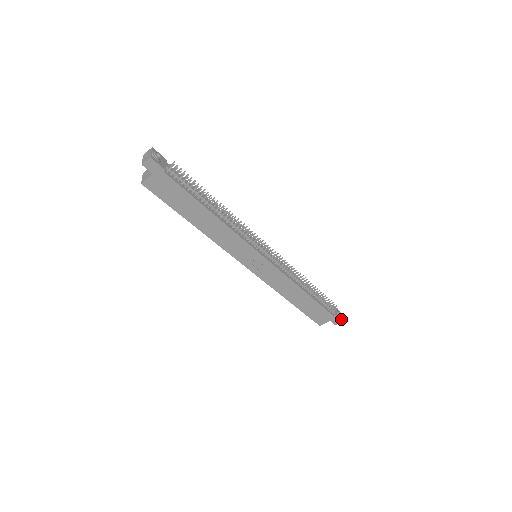
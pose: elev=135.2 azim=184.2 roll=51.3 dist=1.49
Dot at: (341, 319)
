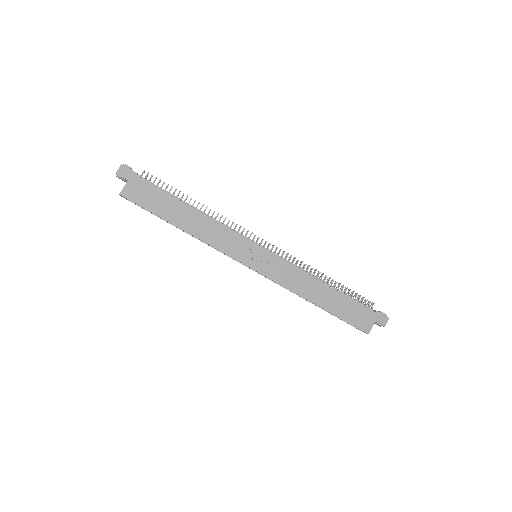
Dot at: (386, 317)
